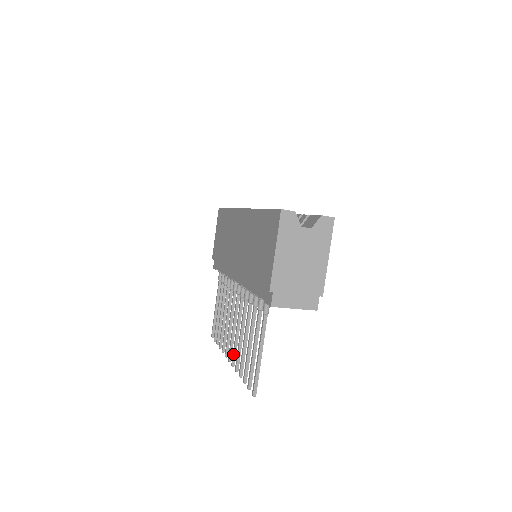
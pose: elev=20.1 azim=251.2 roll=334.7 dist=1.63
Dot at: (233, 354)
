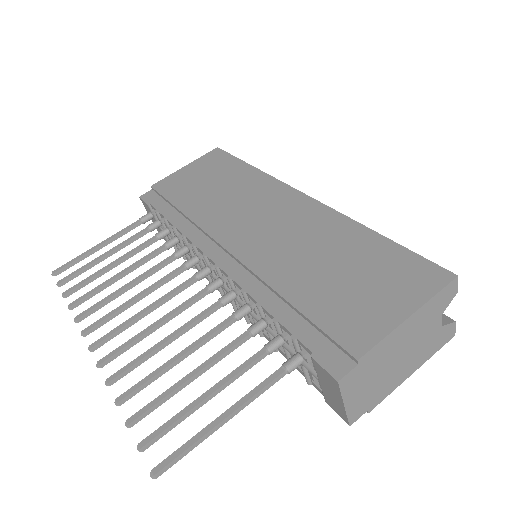
Dot at: (119, 350)
